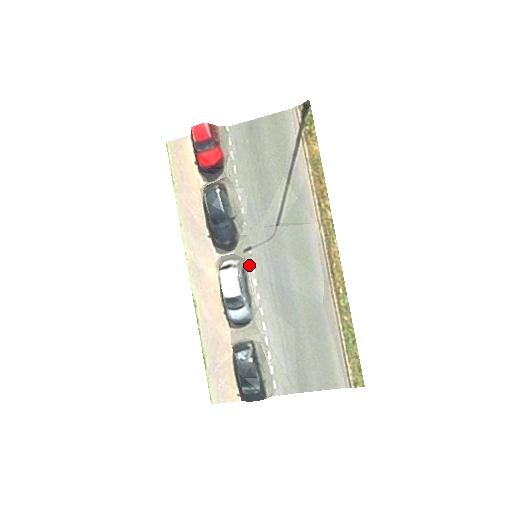
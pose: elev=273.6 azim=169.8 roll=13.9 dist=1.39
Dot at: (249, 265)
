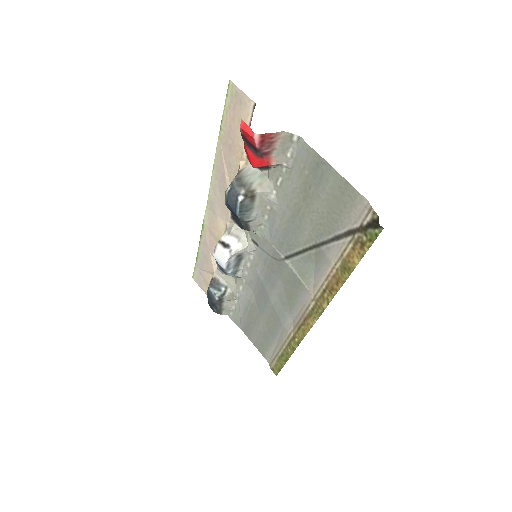
Dot at: (249, 253)
